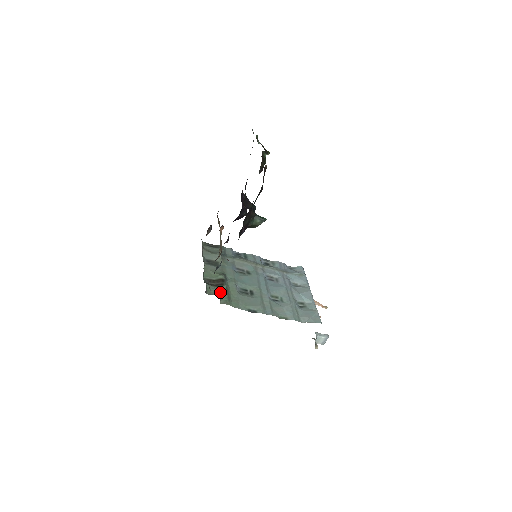
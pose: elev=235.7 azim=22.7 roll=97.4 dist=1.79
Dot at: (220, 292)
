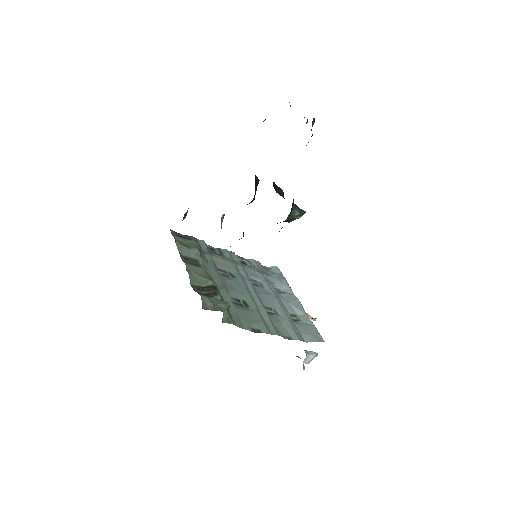
Dot at: (227, 307)
